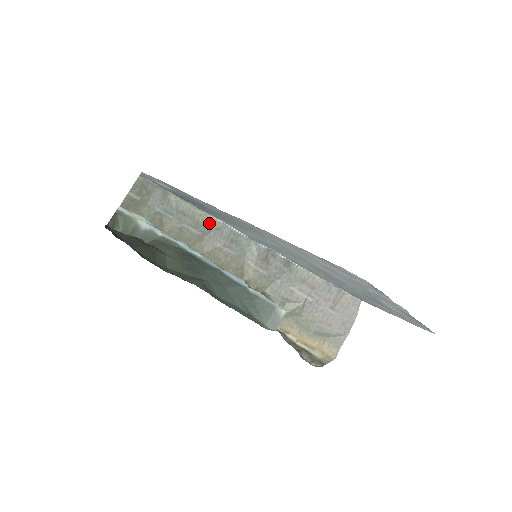
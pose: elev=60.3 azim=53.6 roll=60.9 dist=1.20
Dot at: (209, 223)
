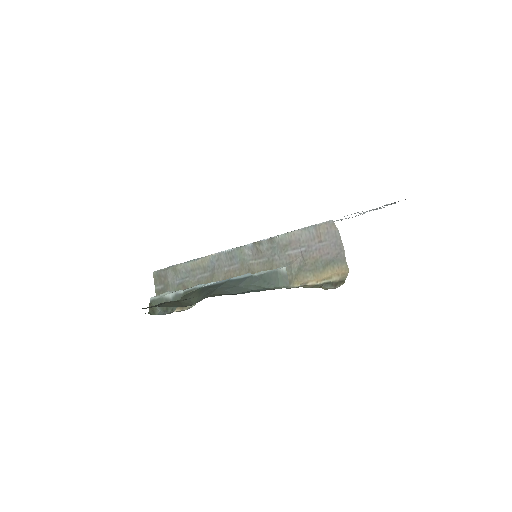
Dot at: (210, 261)
